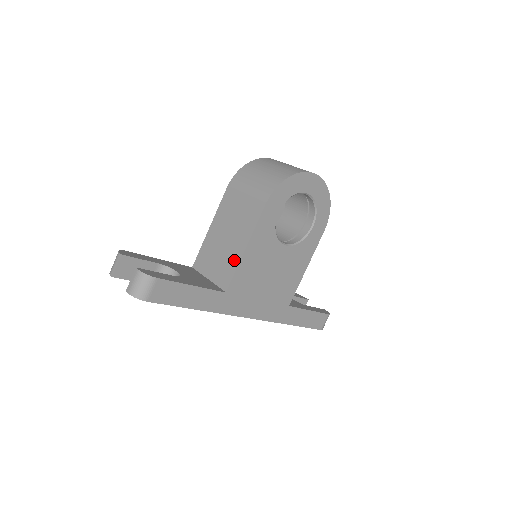
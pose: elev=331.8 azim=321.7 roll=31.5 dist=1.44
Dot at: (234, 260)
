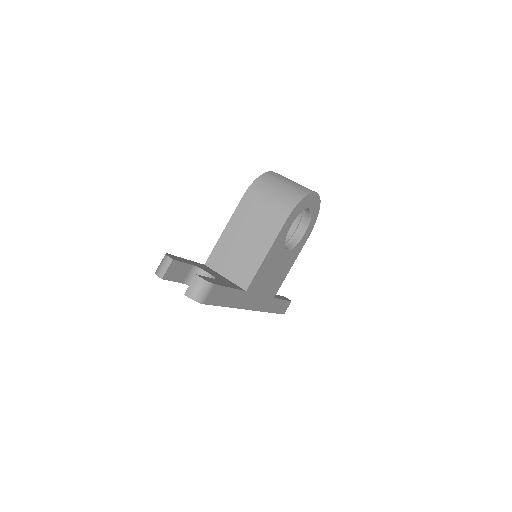
Dot at: (254, 264)
